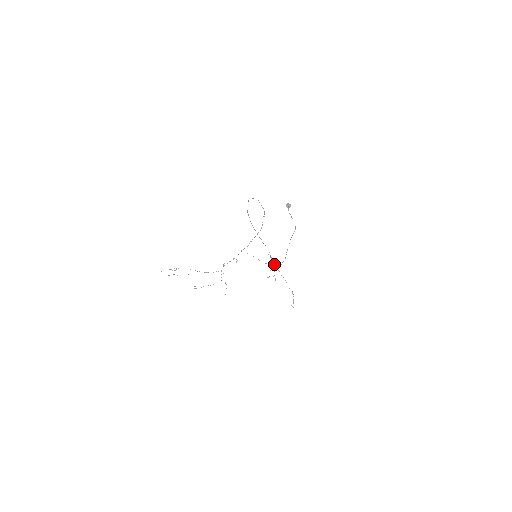
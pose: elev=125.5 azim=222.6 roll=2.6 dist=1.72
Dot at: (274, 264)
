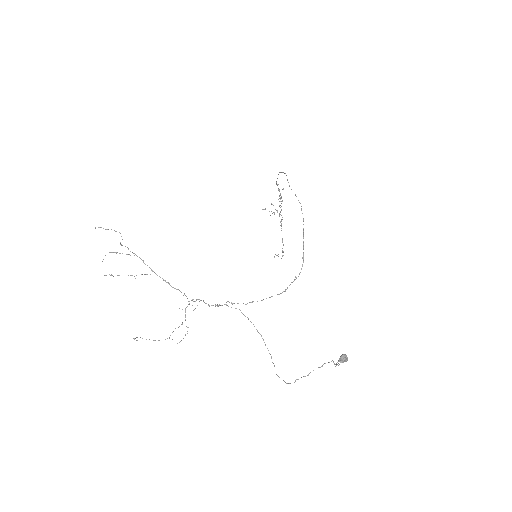
Dot at: occluded
